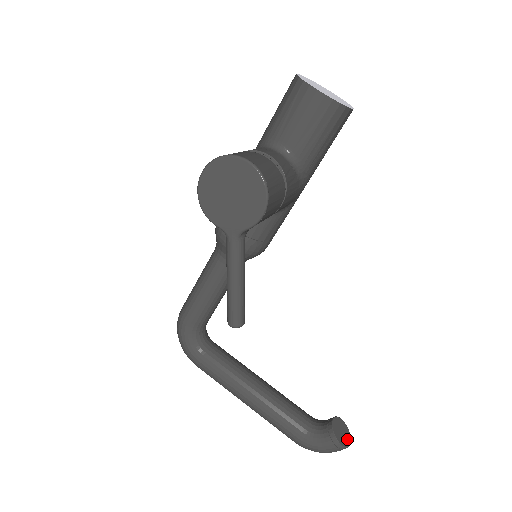
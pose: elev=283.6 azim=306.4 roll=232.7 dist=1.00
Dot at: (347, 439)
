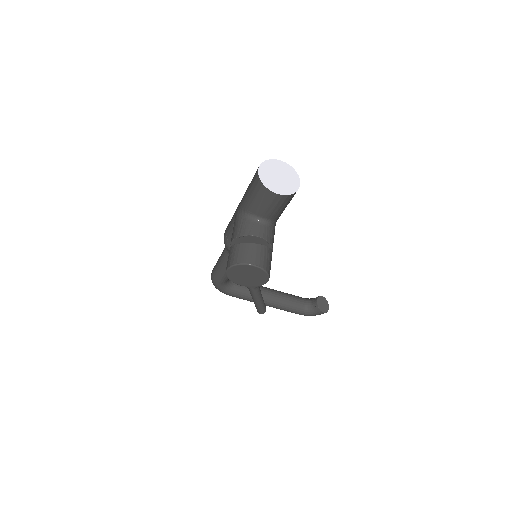
Dot at: (327, 306)
